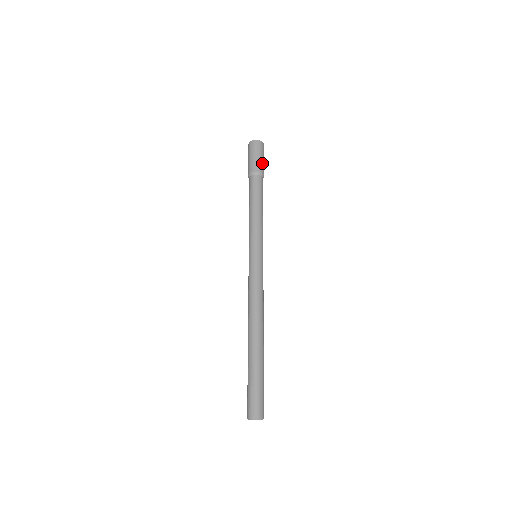
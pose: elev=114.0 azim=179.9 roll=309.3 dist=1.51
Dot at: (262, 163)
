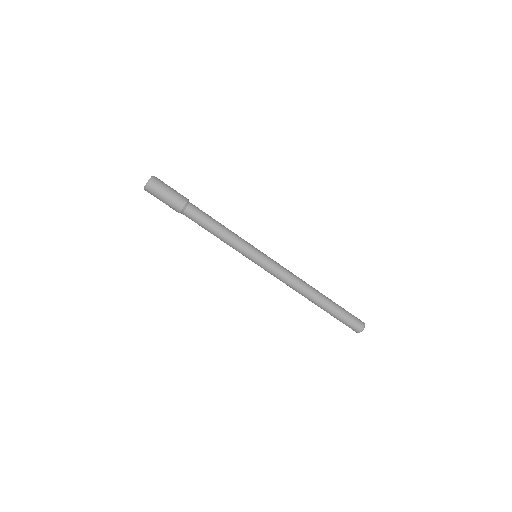
Dot at: (177, 192)
